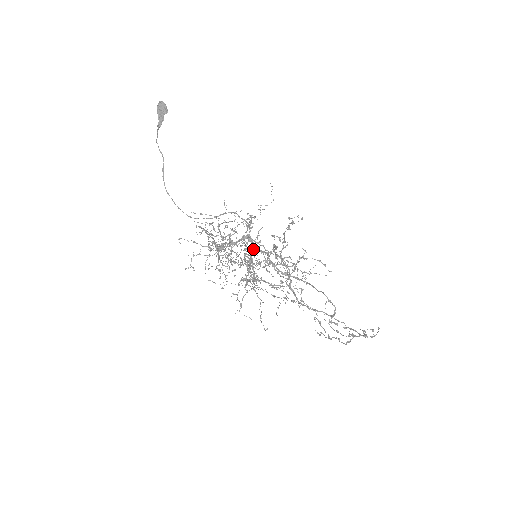
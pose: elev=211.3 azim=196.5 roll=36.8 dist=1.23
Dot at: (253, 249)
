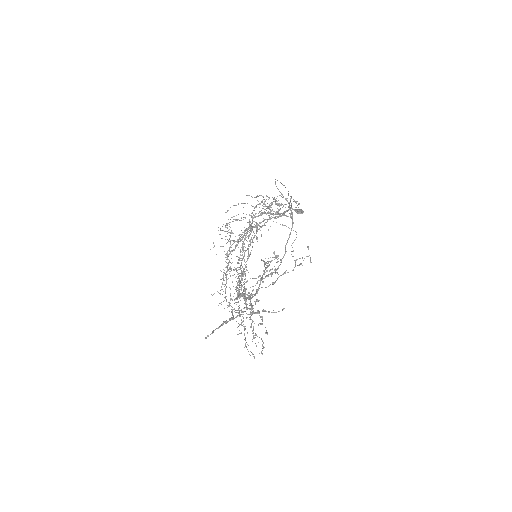
Dot at: (281, 213)
